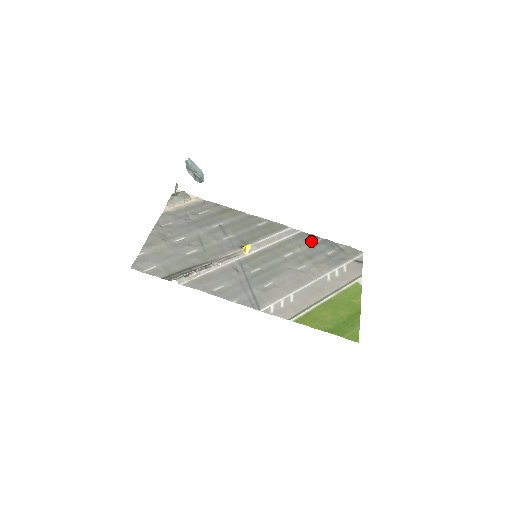
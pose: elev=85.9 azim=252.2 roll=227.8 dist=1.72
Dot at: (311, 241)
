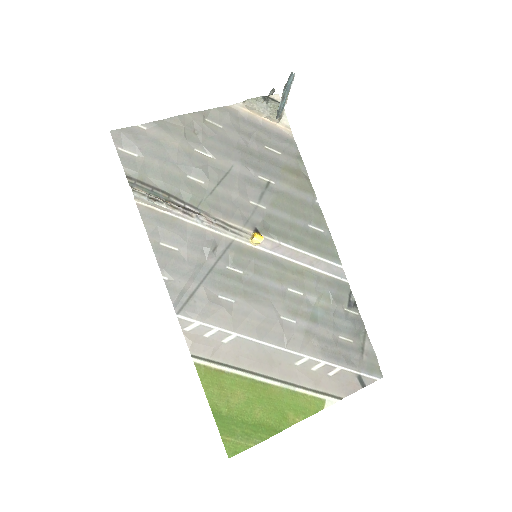
Dot at: (342, 304)
